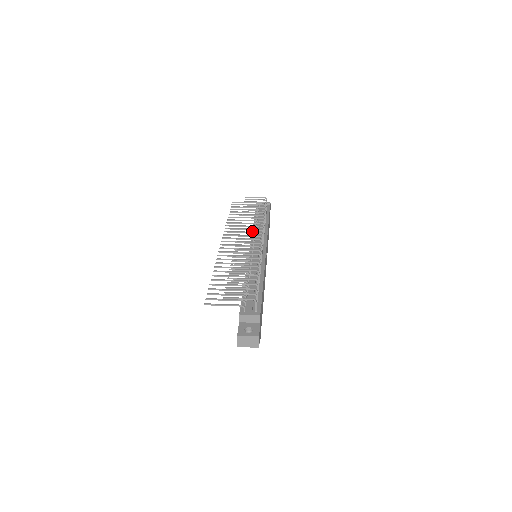
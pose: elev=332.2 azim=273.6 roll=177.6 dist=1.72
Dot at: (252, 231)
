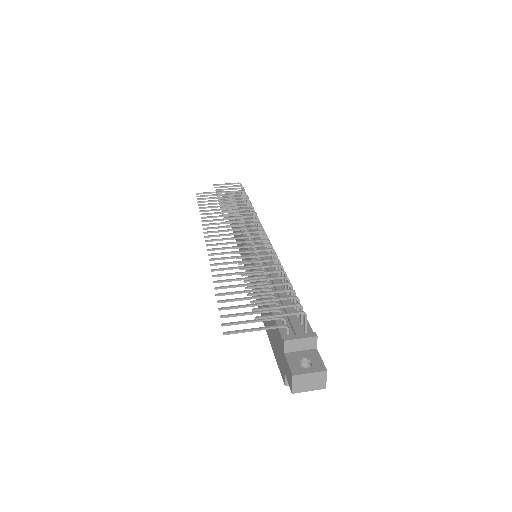
Dot at: occluded
